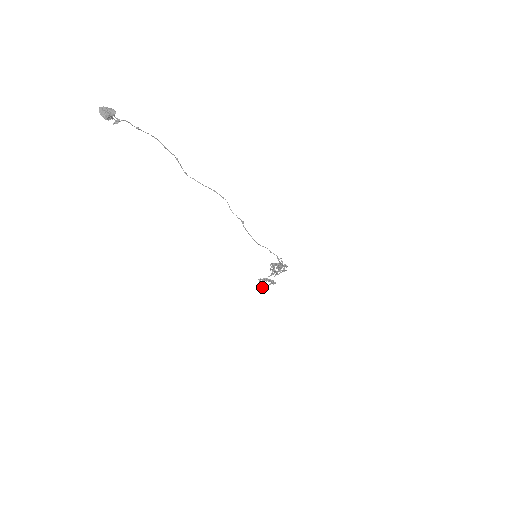
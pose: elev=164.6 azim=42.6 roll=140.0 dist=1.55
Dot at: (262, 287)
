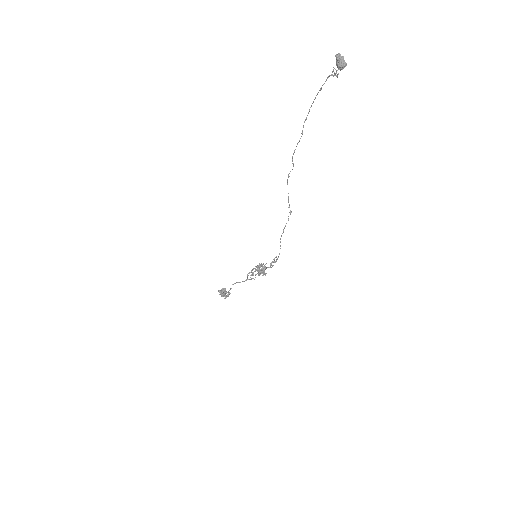
Dot at: (225, 298)
